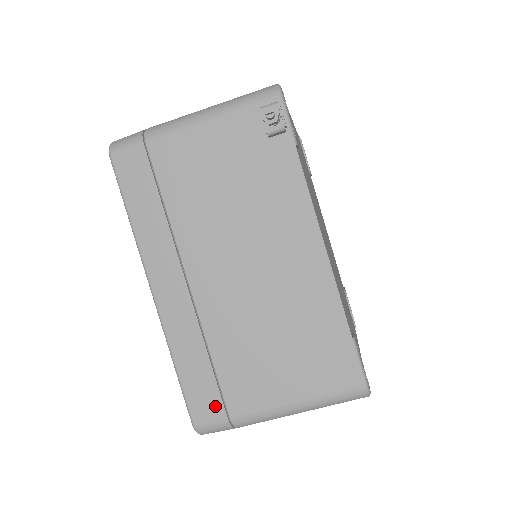
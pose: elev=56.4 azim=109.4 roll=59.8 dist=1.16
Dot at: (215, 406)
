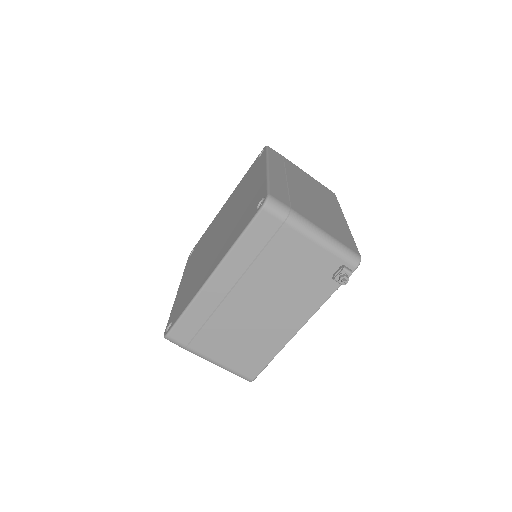
Dot at: (186, 338)
